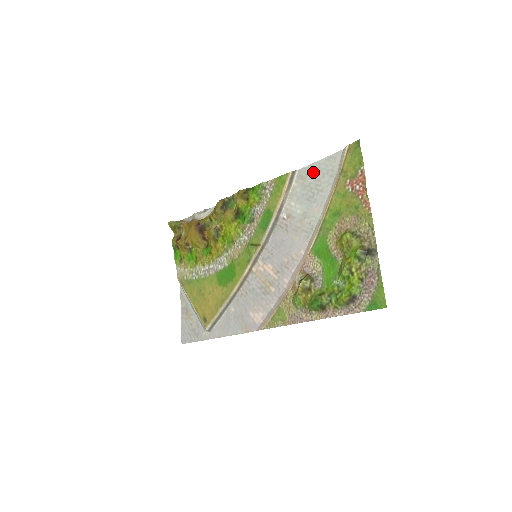
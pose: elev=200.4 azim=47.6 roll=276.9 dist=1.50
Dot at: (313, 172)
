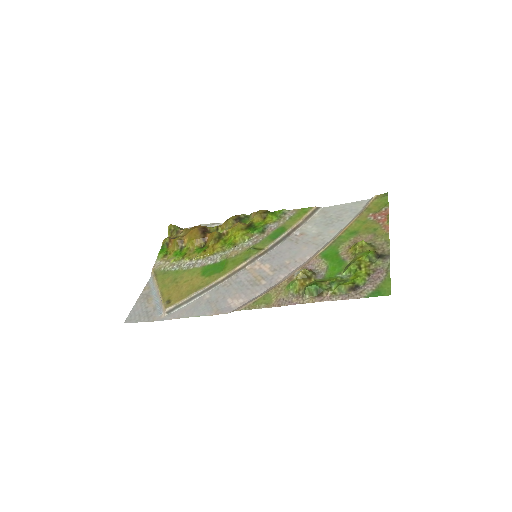
Dot at: (337, 209)
